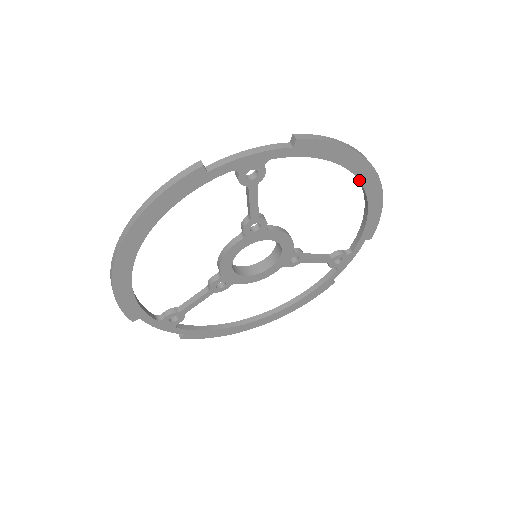
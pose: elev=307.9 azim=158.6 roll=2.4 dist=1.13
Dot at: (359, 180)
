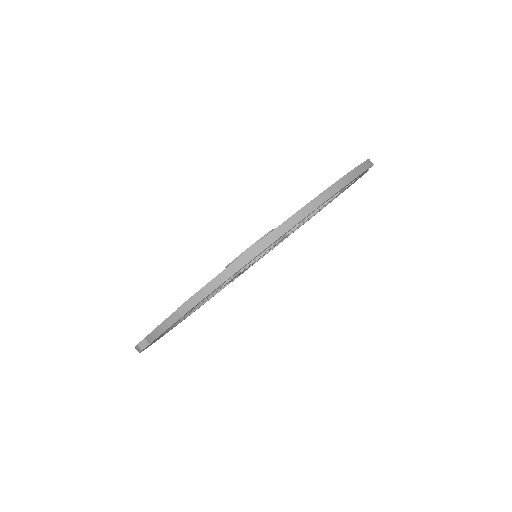
Dot at: (288, 231)
